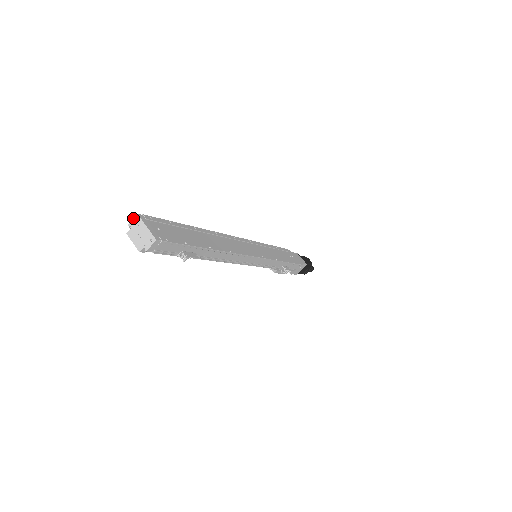
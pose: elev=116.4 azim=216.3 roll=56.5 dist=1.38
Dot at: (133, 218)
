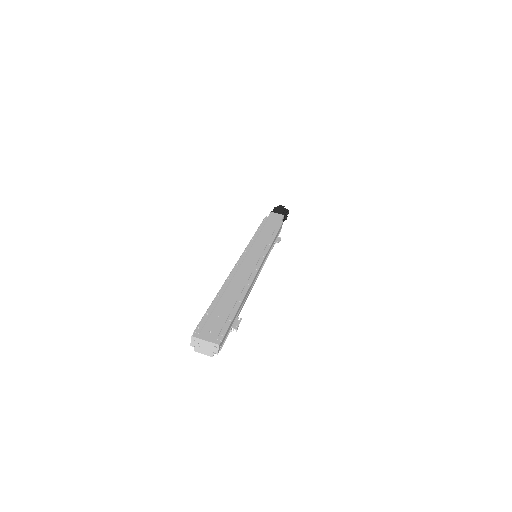
Dot at: (191, 340)
